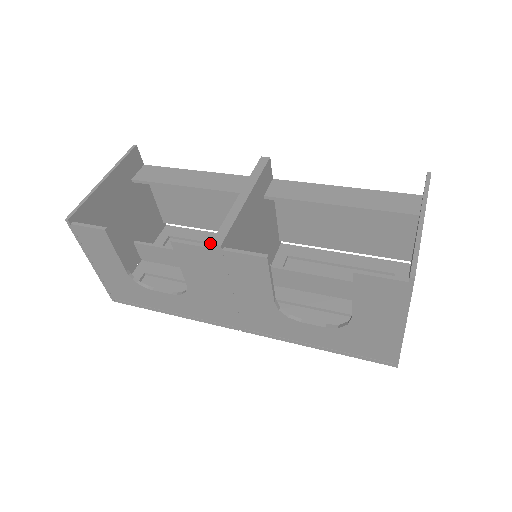
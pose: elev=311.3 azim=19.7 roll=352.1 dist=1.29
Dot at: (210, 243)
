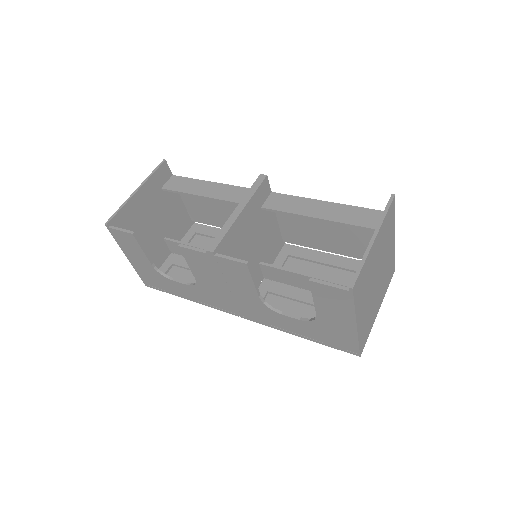
Dot at: occluded
